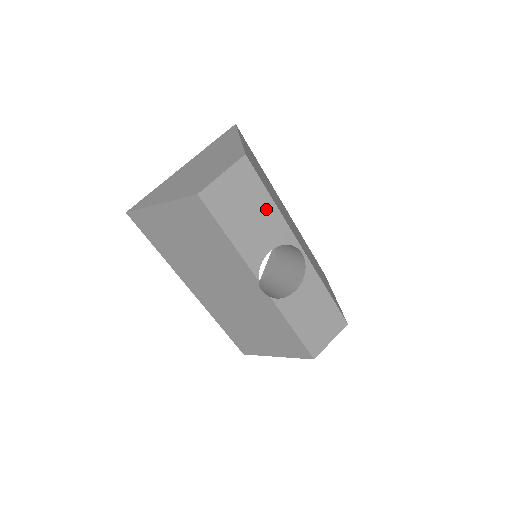
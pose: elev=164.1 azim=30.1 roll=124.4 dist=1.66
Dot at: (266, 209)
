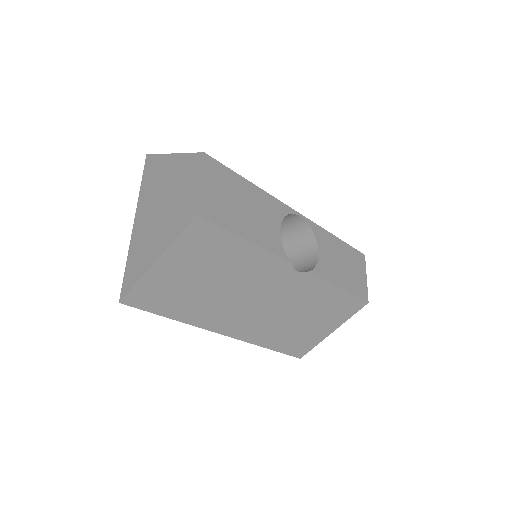
Dot at: (252, 194)
